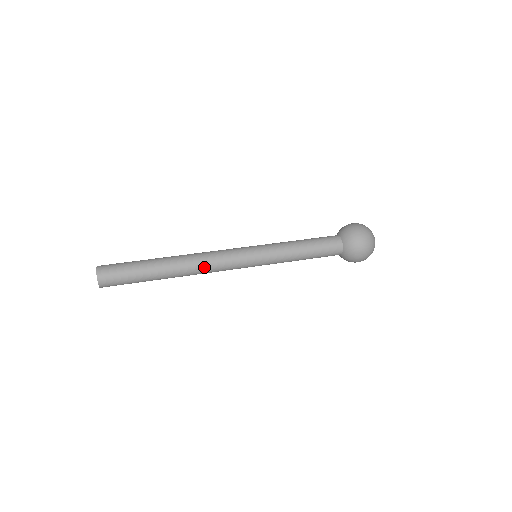
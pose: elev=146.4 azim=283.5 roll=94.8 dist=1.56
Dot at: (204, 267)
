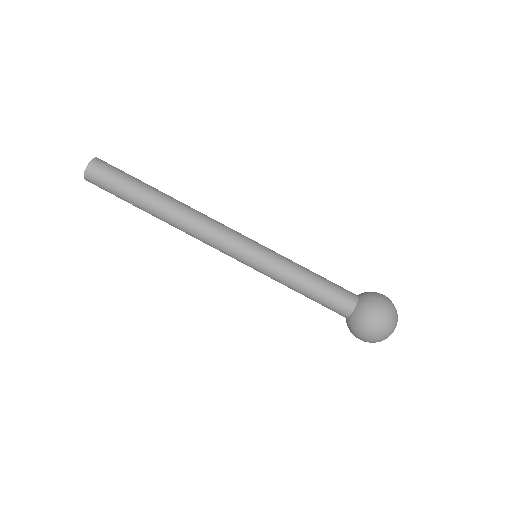
Dot at: (192, 236)
